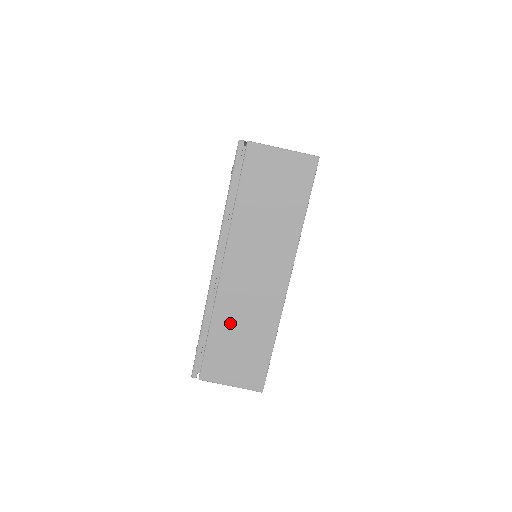
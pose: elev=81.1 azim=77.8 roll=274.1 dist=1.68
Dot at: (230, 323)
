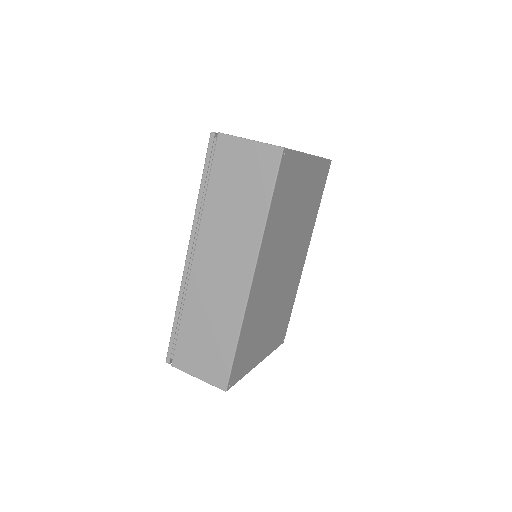
Dot at: (199, 313)
